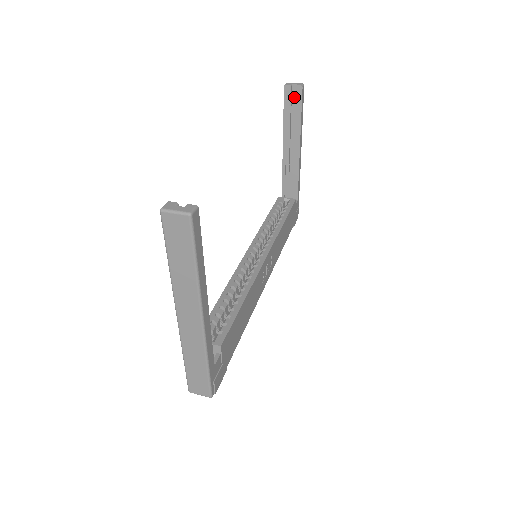
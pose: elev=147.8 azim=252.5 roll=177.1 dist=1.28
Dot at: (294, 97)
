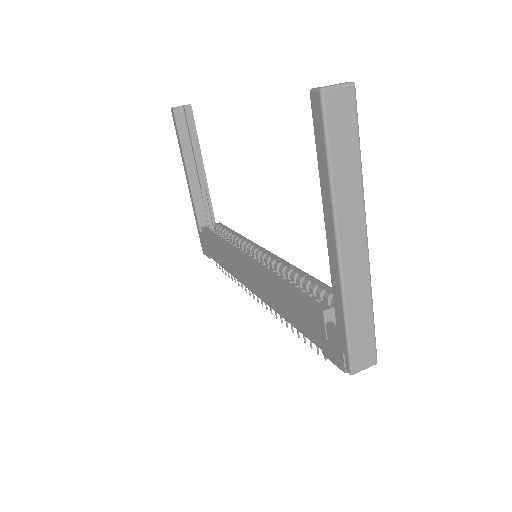
Dot at: (184, 119)
